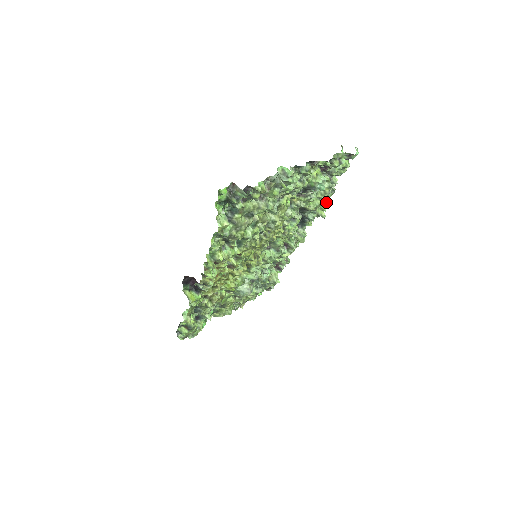
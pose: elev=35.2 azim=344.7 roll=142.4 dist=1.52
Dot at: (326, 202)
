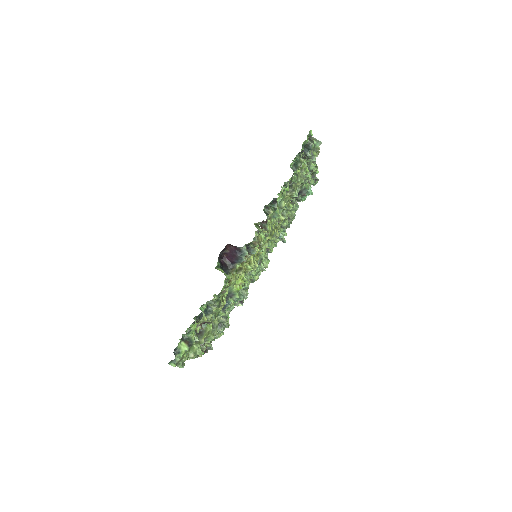
Dot at: (289, 225)
